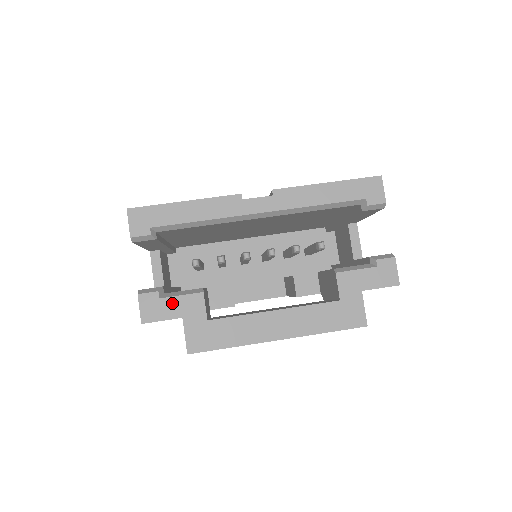
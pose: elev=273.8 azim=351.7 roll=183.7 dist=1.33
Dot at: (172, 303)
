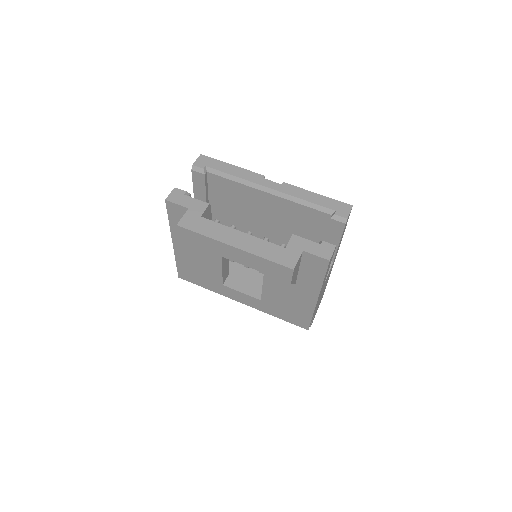
Dot at: (189, 200)
